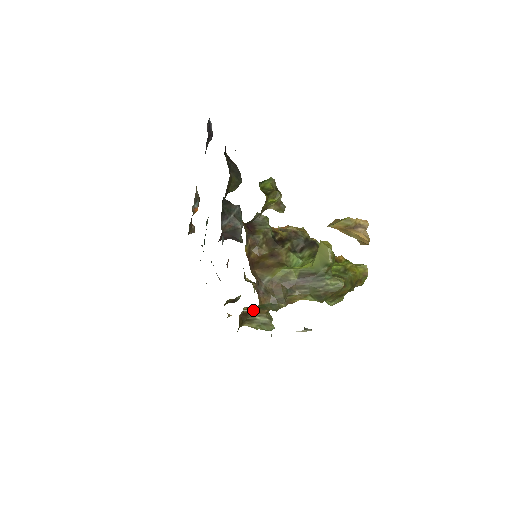
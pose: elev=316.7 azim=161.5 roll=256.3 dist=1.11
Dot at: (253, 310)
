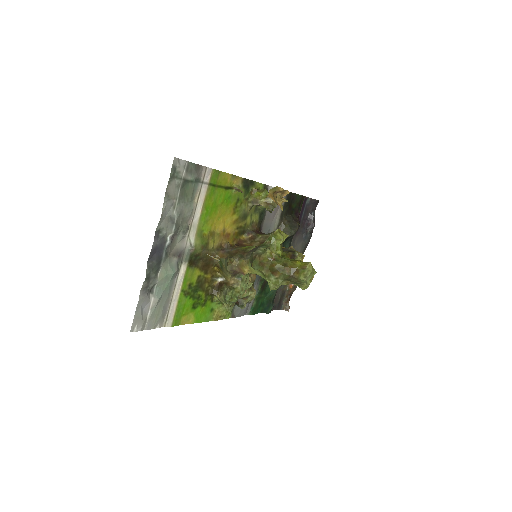
Dot at: (225, 279)
